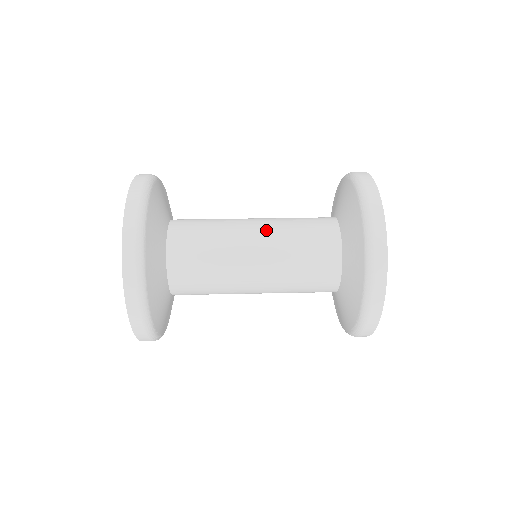
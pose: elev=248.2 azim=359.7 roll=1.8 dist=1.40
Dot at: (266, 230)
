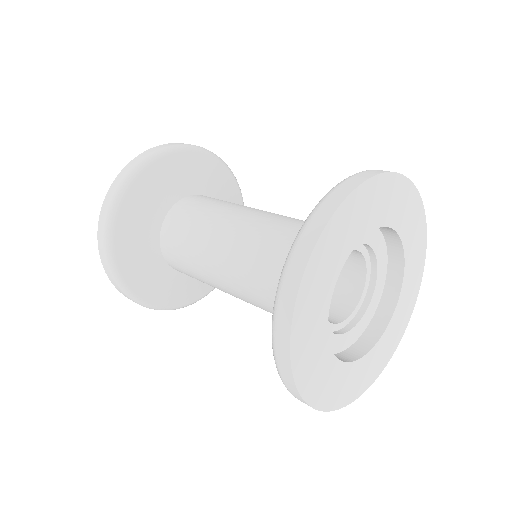
Dot at: (245, 226)
